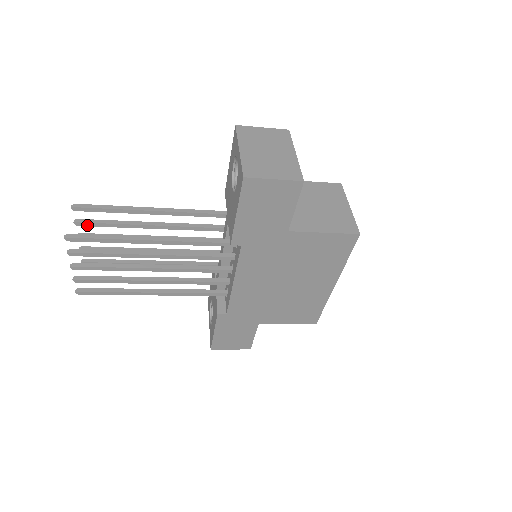
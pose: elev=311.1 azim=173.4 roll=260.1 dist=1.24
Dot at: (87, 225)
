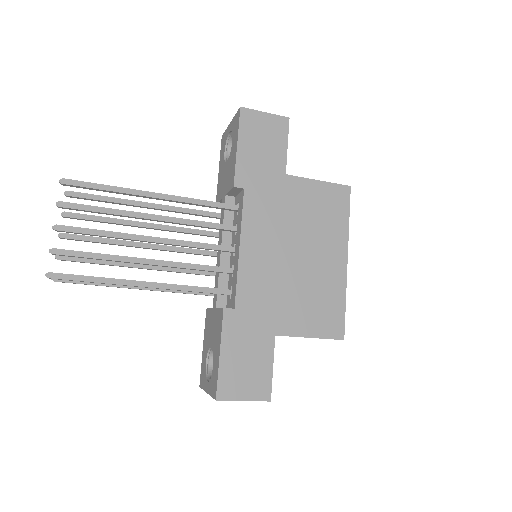
Dot at: (75, 217)
